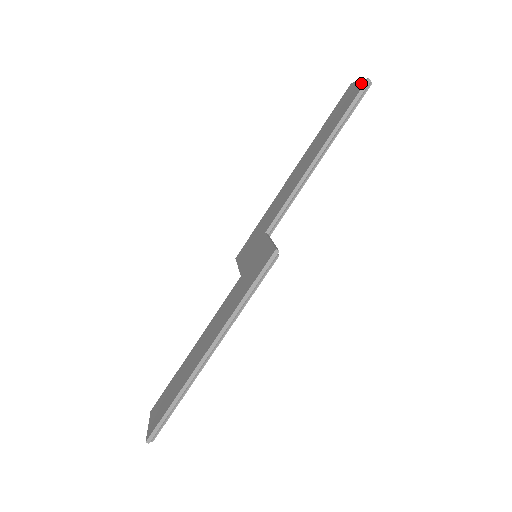
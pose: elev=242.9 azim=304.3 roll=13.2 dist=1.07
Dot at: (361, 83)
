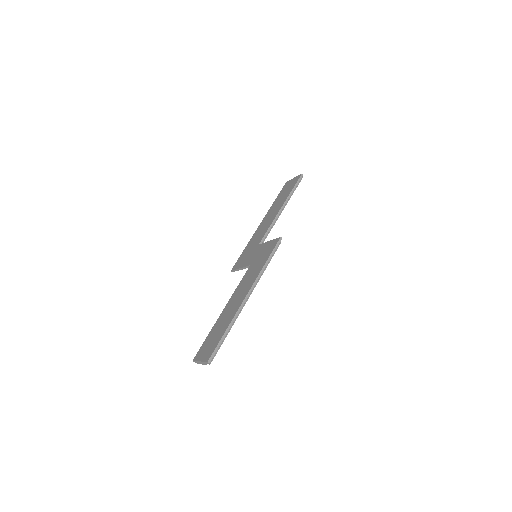
Dot at: (297, 177)
